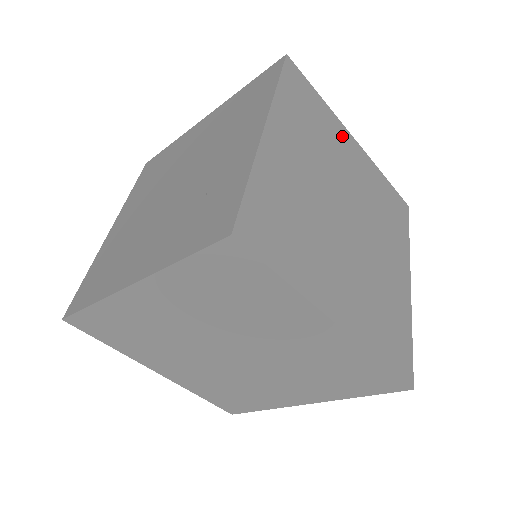
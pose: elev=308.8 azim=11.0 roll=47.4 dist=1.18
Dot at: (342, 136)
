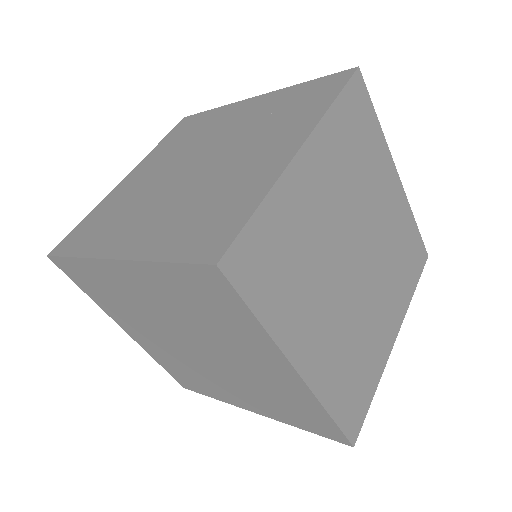
Dot at: occluded
